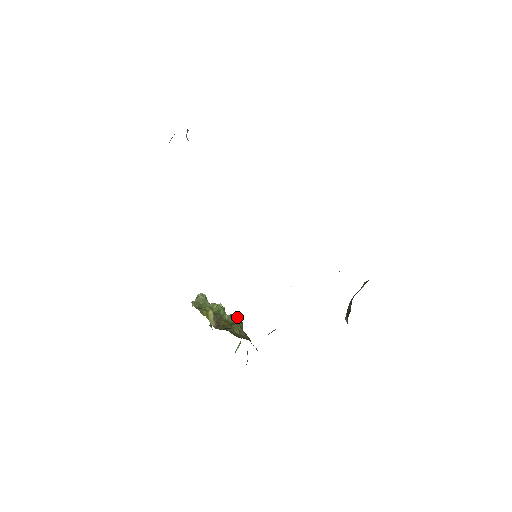
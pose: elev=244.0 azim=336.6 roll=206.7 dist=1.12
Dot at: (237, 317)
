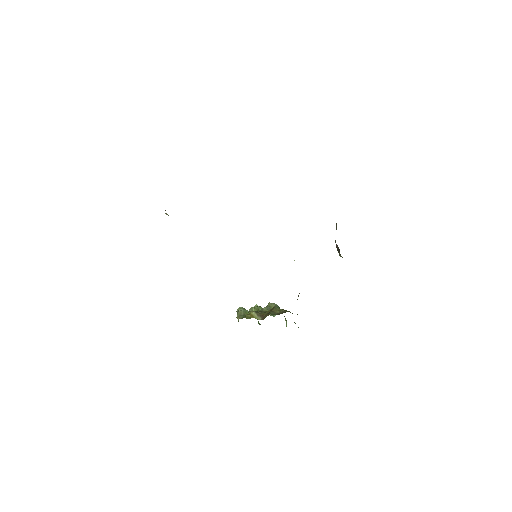
Dot at: (272, 305)
